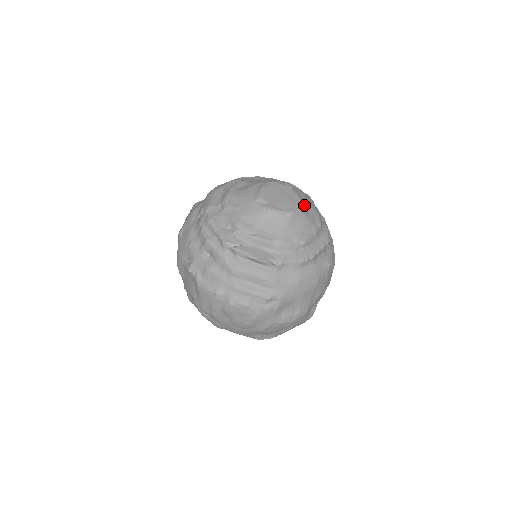
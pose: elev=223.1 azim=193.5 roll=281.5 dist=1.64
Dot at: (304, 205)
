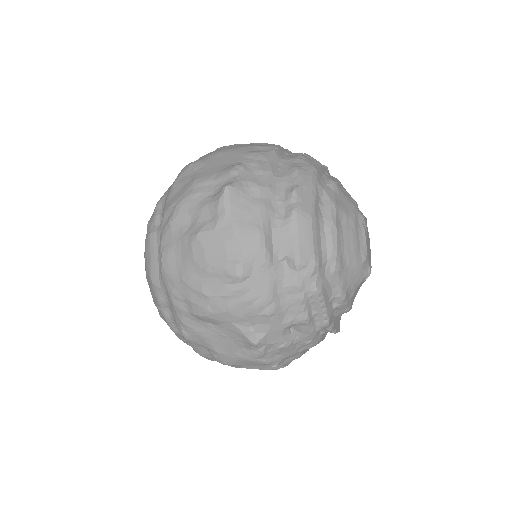
Dot at: occluded
